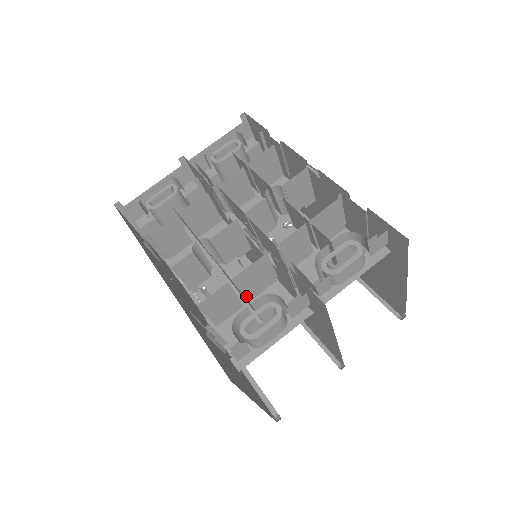
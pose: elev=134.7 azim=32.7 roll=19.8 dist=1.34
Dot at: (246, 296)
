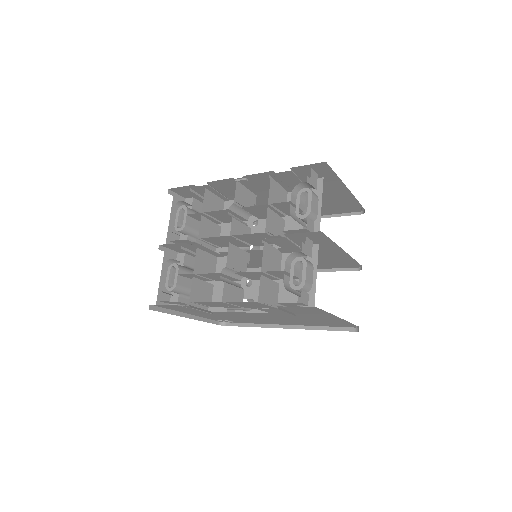
Dot at: occluded
